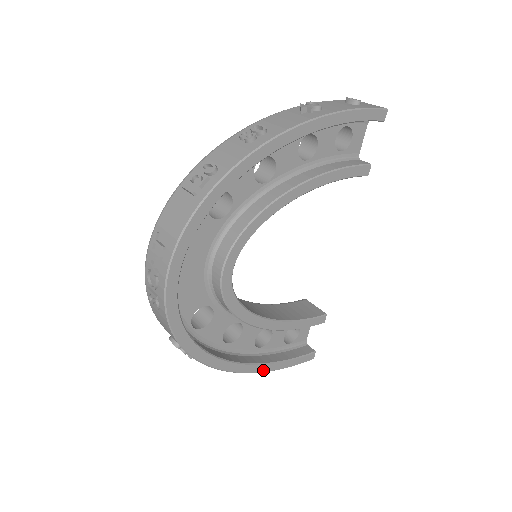
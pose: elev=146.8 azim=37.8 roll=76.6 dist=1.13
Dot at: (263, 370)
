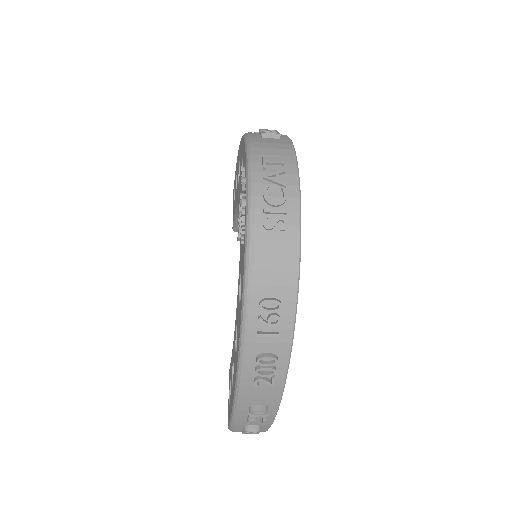
Dot at: (278, 407)
